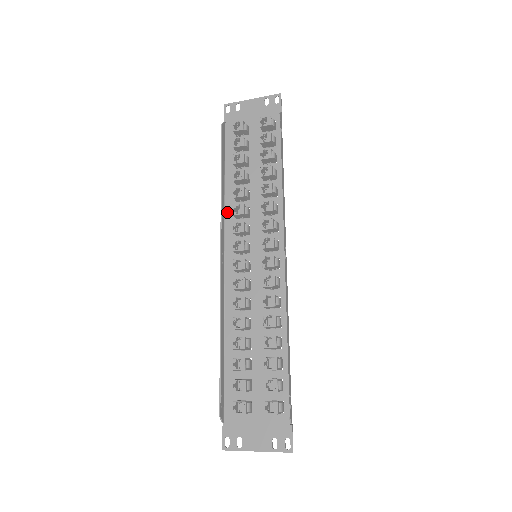
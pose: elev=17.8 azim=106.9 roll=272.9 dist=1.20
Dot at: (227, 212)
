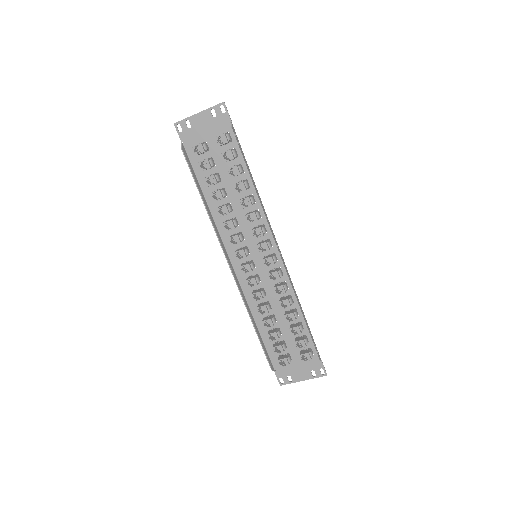
Dot at: (218, 225)
